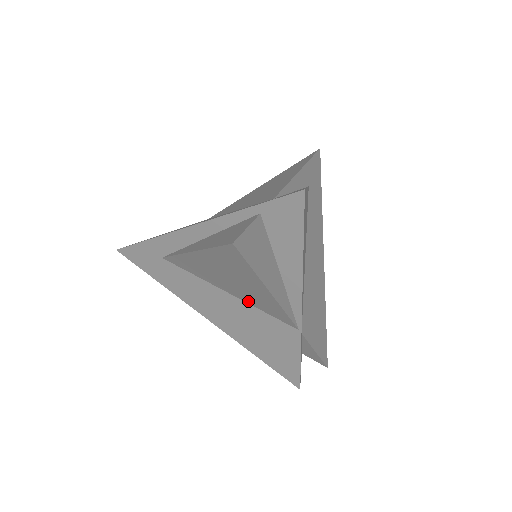
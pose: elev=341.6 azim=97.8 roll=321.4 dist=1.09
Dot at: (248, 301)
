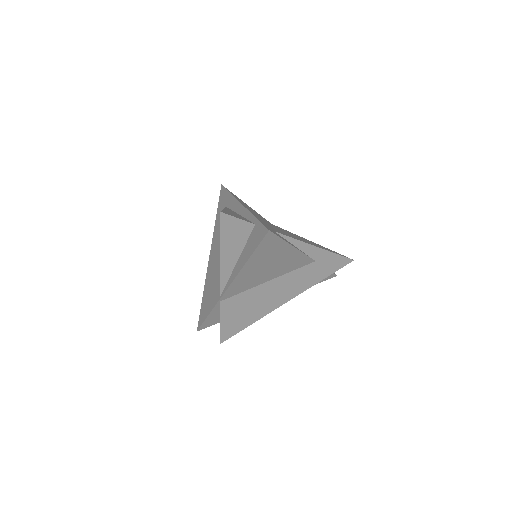
Dot at: occluded
